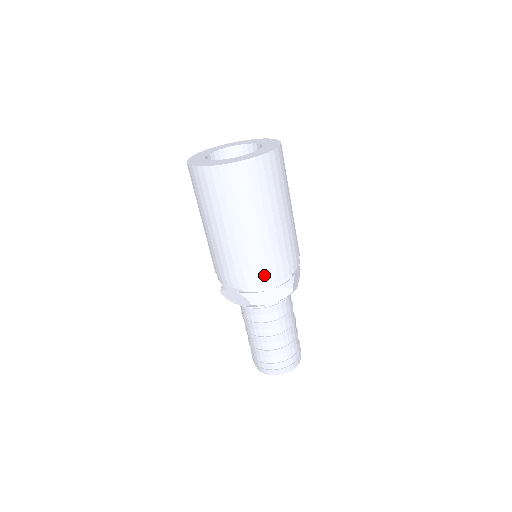
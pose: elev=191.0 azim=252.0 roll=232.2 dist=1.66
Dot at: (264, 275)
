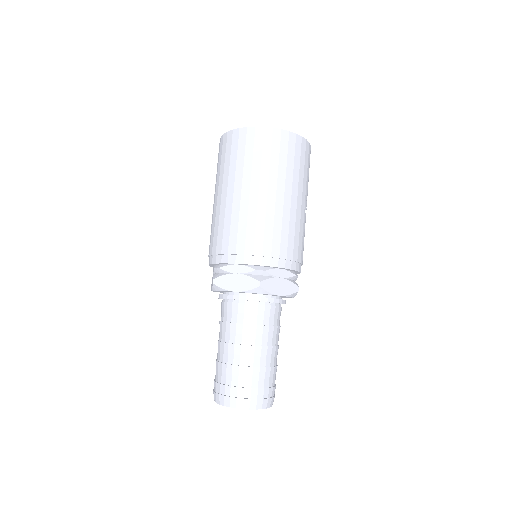
Dot at: (232, 249)
